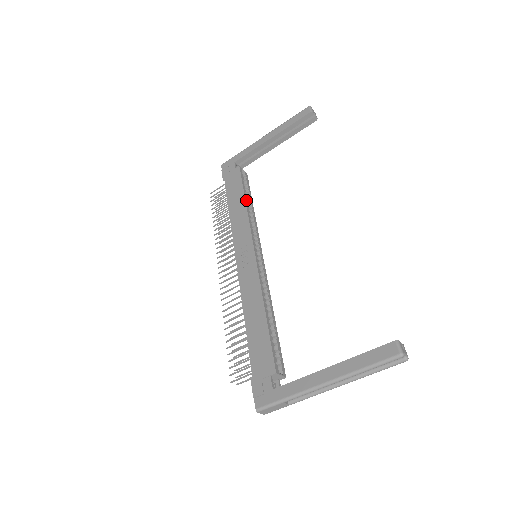
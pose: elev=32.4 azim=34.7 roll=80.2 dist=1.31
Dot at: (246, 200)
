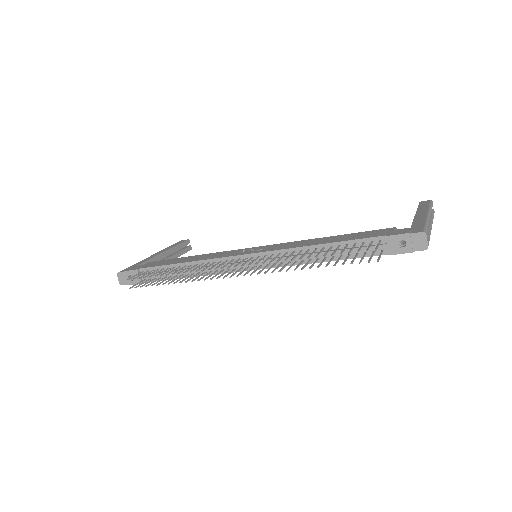
Dot at: occluded
